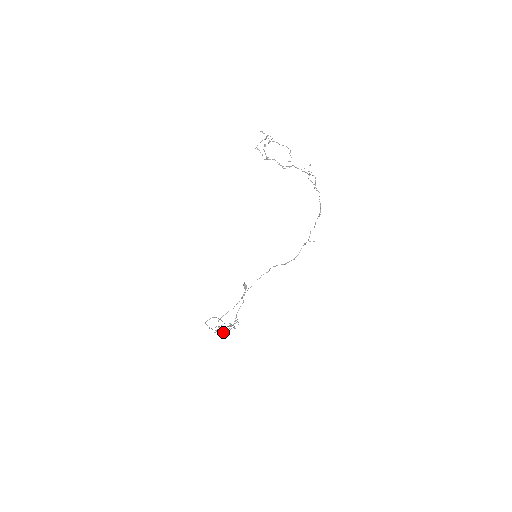
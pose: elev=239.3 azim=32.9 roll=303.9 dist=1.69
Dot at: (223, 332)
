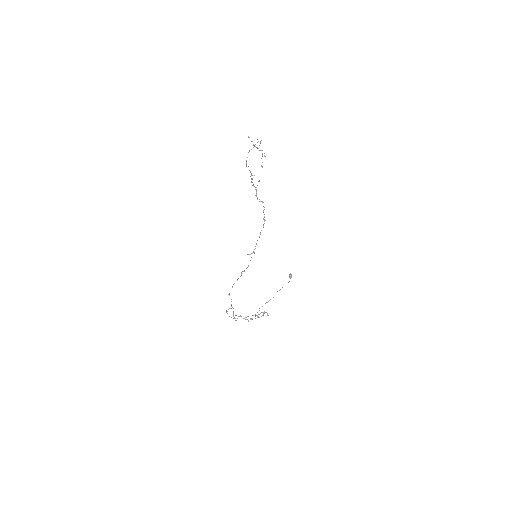
Dot at: occluded
